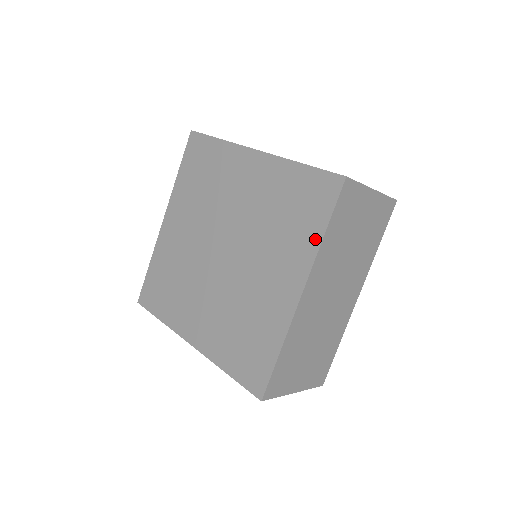
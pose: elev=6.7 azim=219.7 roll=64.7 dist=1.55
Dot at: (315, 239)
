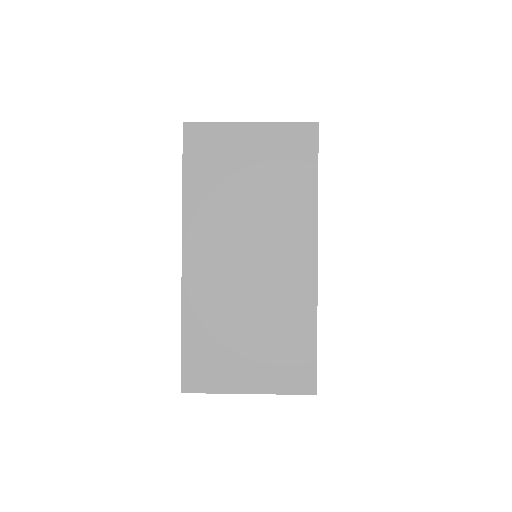
Dot at: occluded
